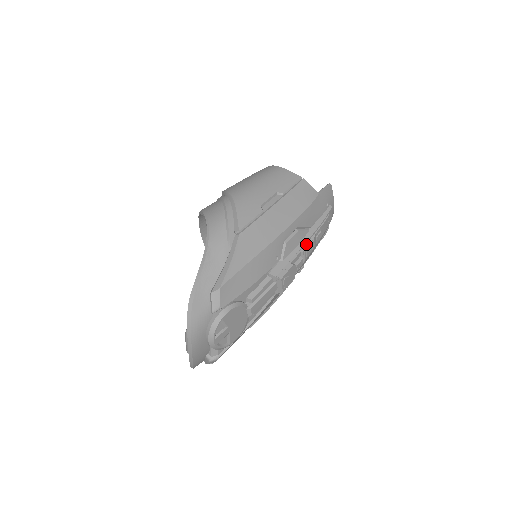
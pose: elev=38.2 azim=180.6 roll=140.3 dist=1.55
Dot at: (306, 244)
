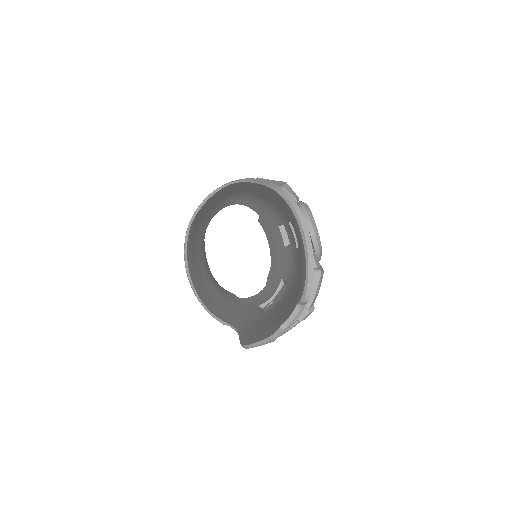
Dot at: occluded
